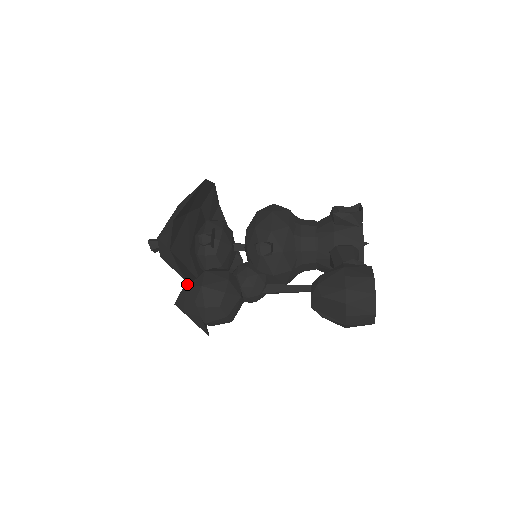
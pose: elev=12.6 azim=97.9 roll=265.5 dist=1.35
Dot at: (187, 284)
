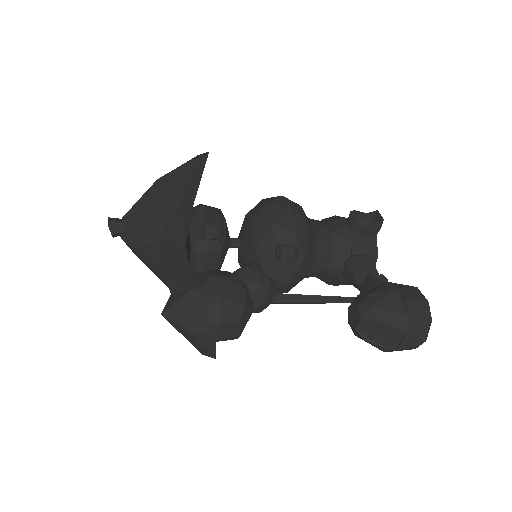
Dot at: (195, 292)
